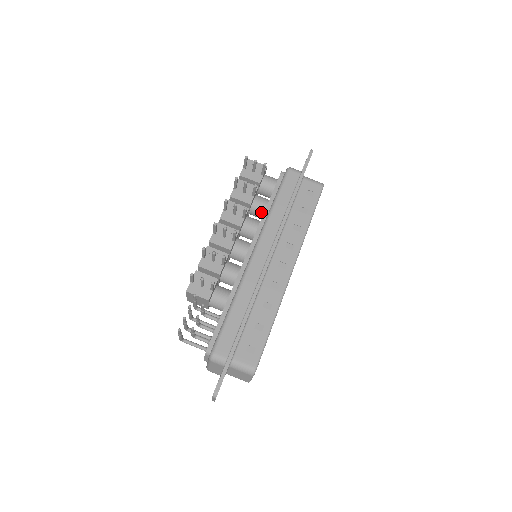
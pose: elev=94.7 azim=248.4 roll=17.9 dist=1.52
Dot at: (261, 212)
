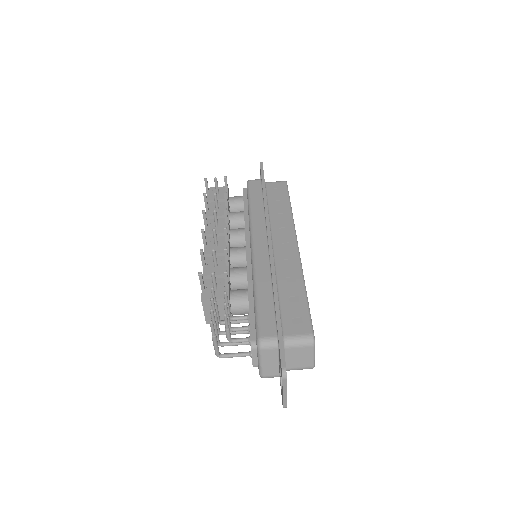
Dot at: (241, 222)
